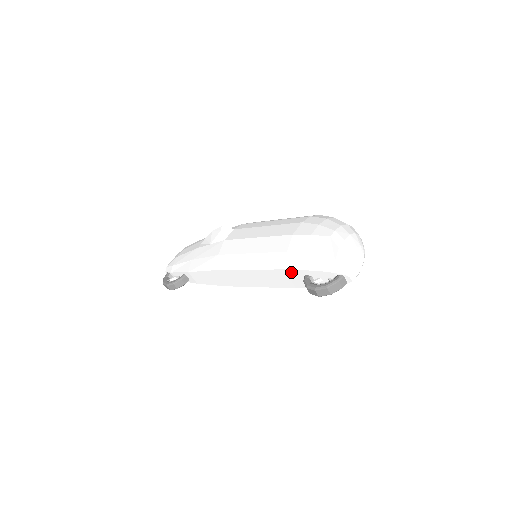
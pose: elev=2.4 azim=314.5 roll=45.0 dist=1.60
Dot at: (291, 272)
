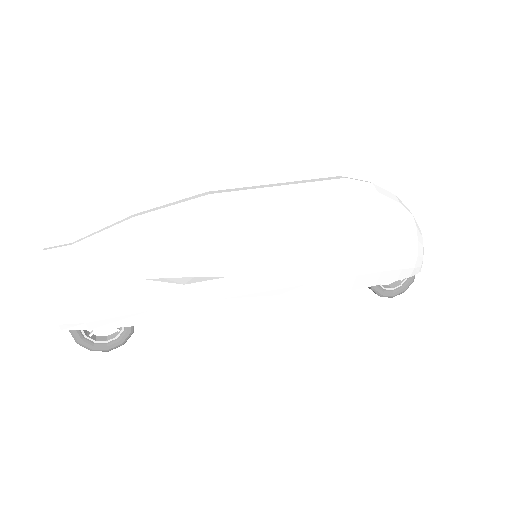
Dot at: (357, 287)
